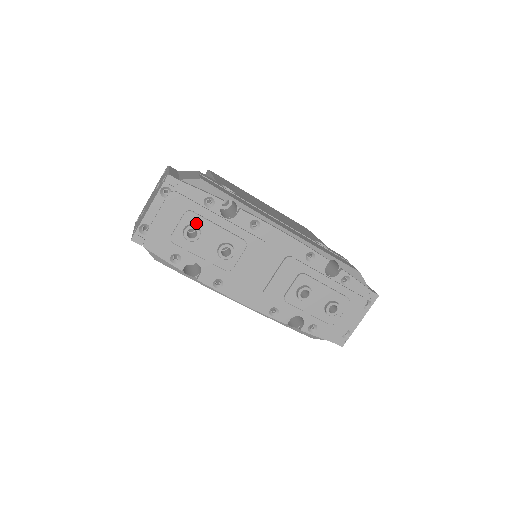
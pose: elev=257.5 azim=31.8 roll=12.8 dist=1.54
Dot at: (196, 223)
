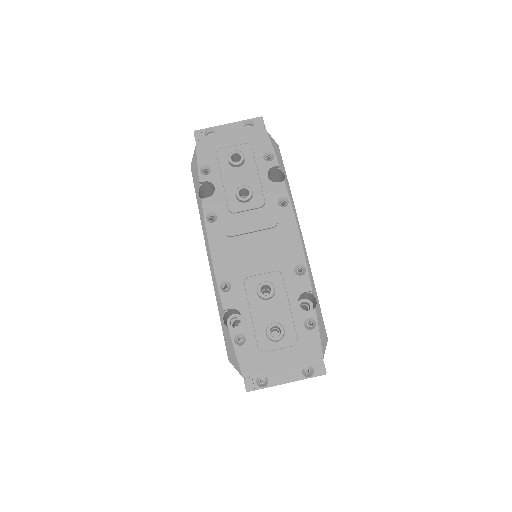
Dot at: (246, 156)
